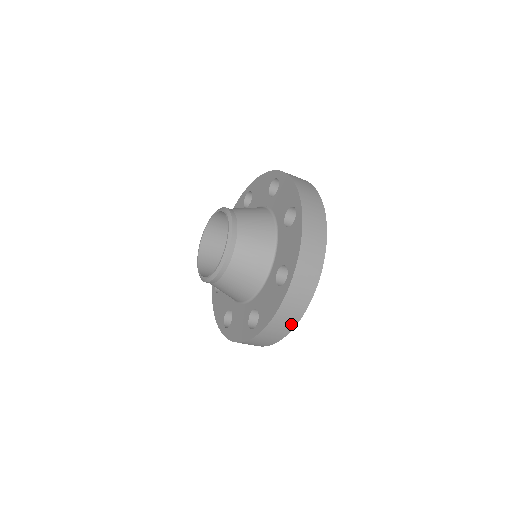
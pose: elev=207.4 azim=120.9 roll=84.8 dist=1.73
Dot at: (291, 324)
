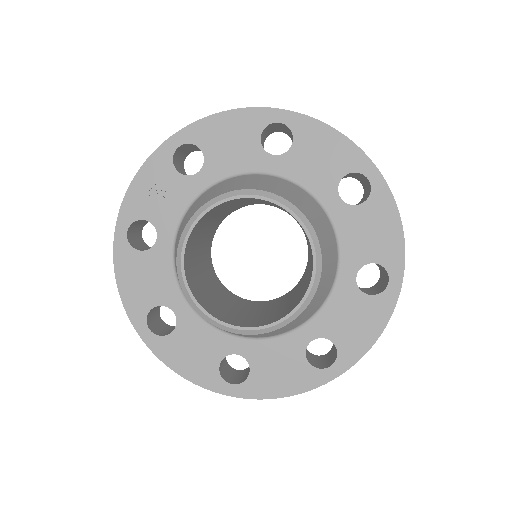
Dot at: occluded
